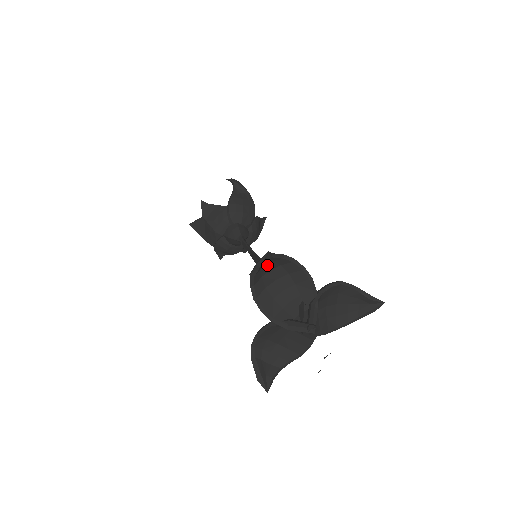
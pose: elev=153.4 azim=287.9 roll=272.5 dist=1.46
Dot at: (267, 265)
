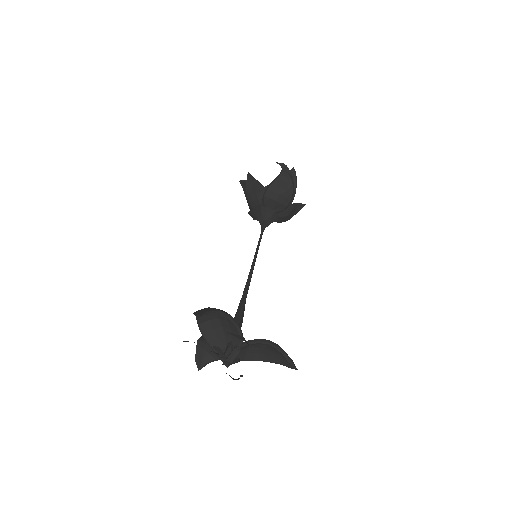
Dot at: occluded
